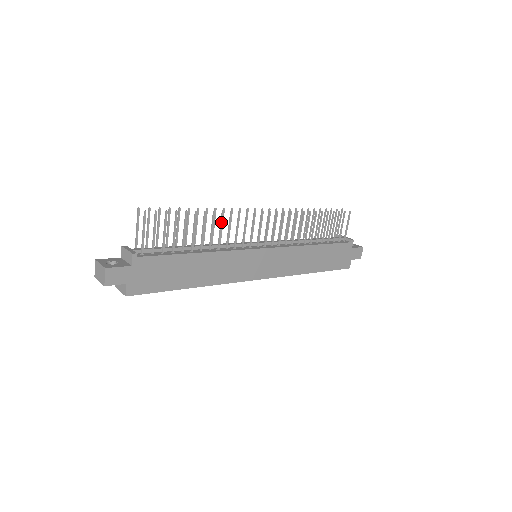
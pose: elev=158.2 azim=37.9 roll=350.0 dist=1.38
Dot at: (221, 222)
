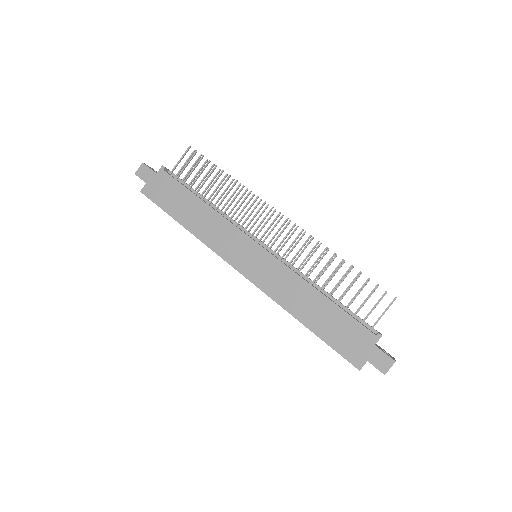
Dot at: (237, 193)
